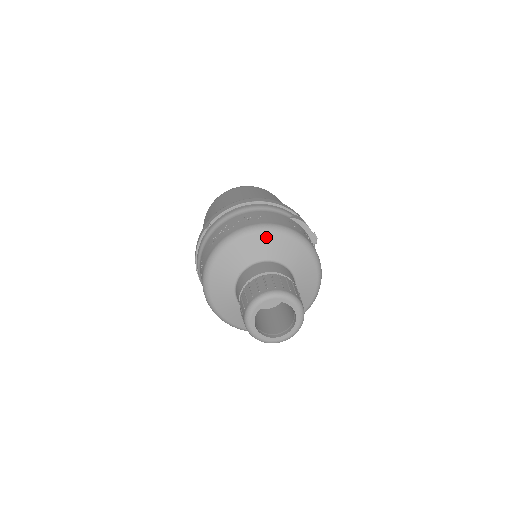
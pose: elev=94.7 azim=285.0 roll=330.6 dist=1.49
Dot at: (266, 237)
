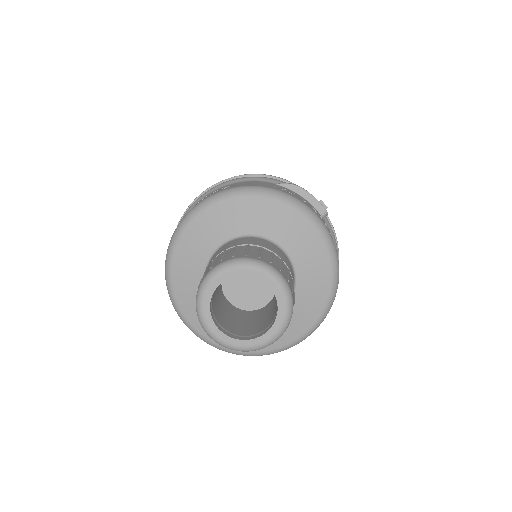
Dot at: (232, 204)
